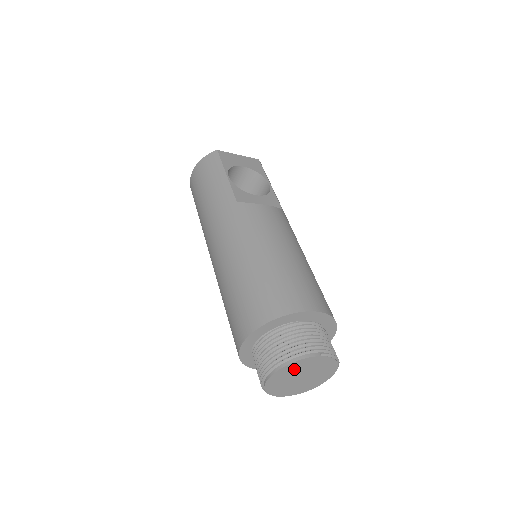
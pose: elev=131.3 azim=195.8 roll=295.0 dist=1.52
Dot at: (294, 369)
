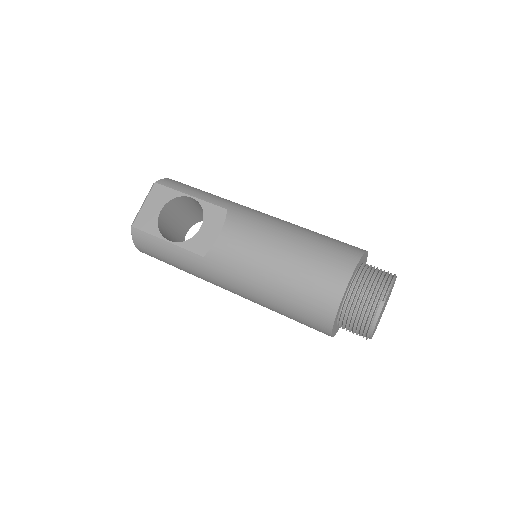
Dot at: occluded
